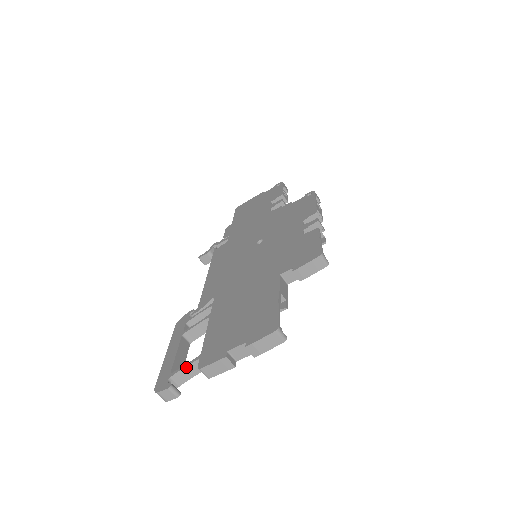
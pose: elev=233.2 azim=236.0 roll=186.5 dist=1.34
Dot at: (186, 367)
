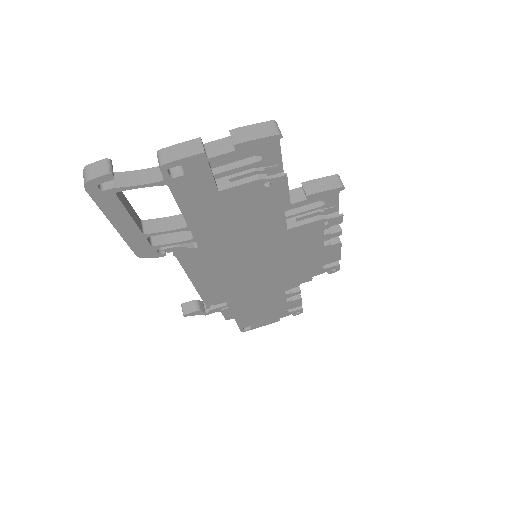
Dot at: (139, 171)
